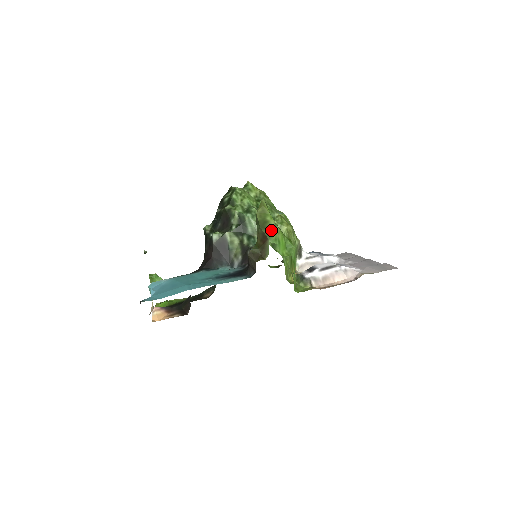
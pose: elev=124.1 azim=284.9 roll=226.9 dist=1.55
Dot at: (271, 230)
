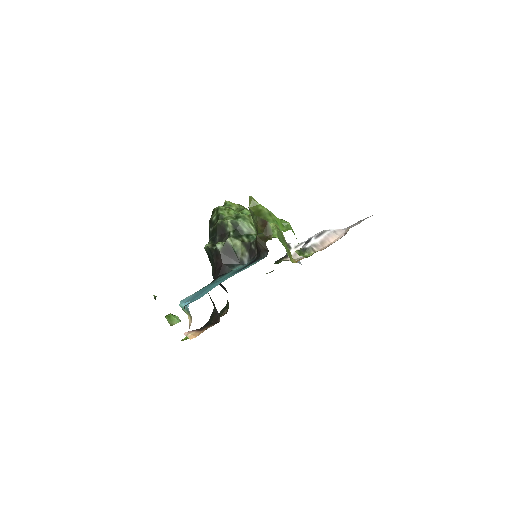
Dot at: (267, 215)
